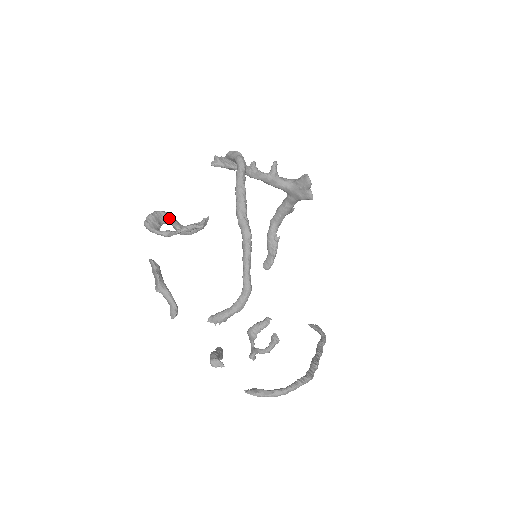
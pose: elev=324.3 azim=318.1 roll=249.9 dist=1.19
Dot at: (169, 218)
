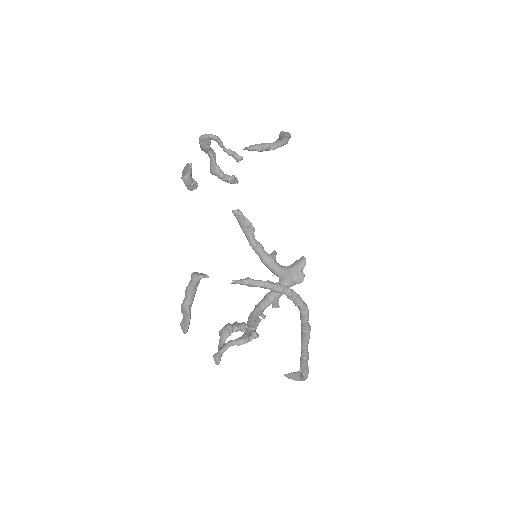
Dot at: (214, 154)
